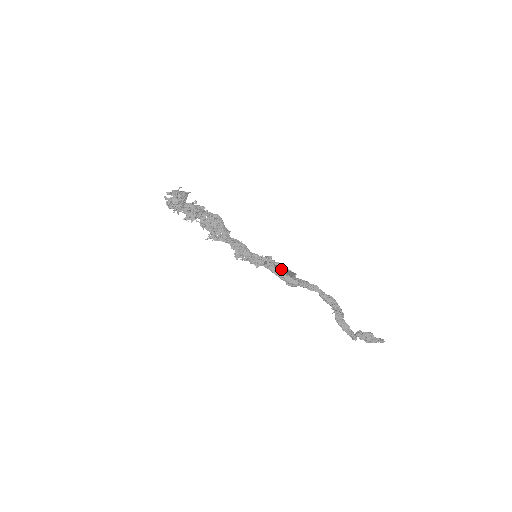
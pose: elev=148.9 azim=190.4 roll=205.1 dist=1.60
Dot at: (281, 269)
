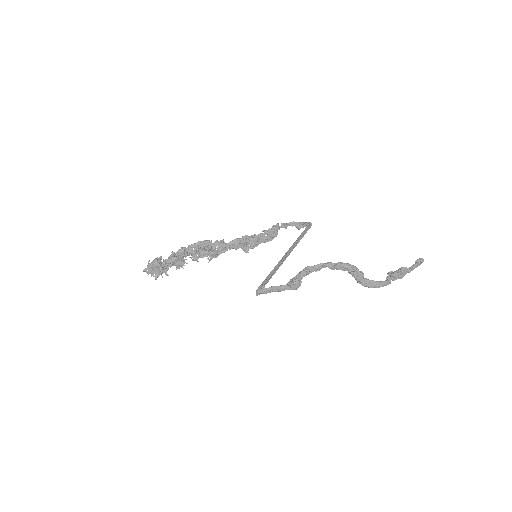
Dot at: (274, 287)
